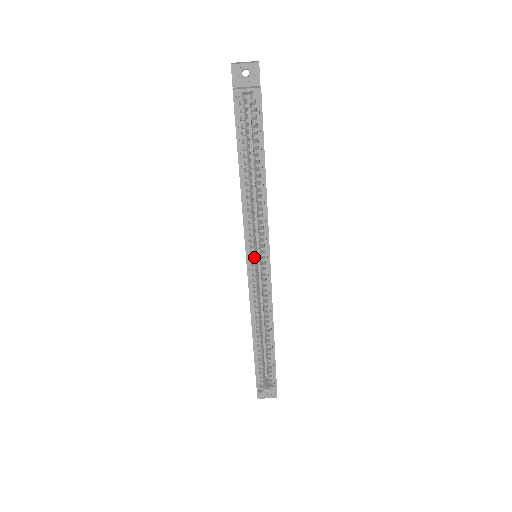
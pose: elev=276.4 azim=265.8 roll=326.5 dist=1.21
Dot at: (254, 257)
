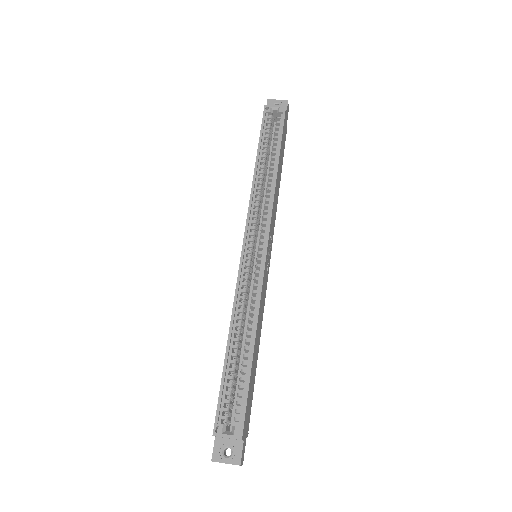
Dot at: (253, 238)
